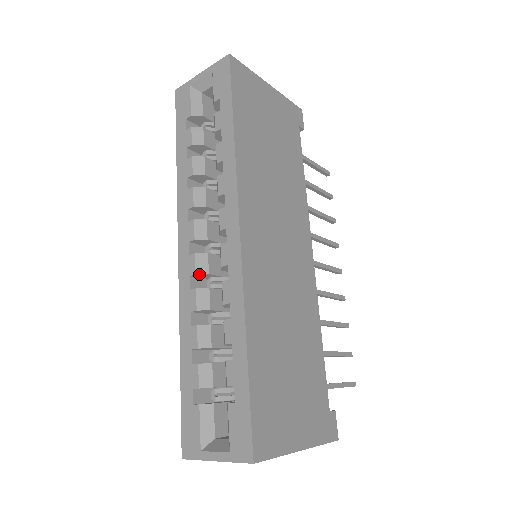
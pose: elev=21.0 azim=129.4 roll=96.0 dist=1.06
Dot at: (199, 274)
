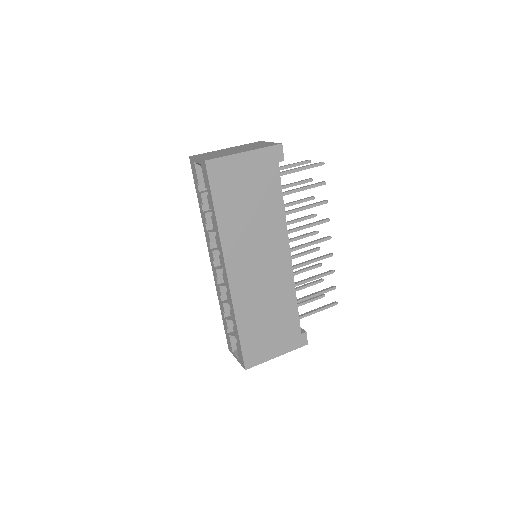
Dot at: occluded
